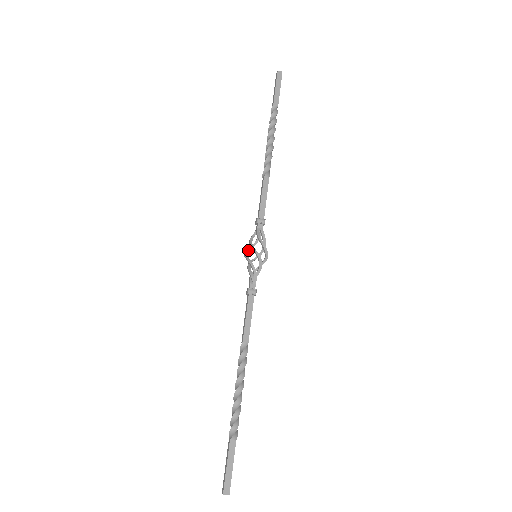
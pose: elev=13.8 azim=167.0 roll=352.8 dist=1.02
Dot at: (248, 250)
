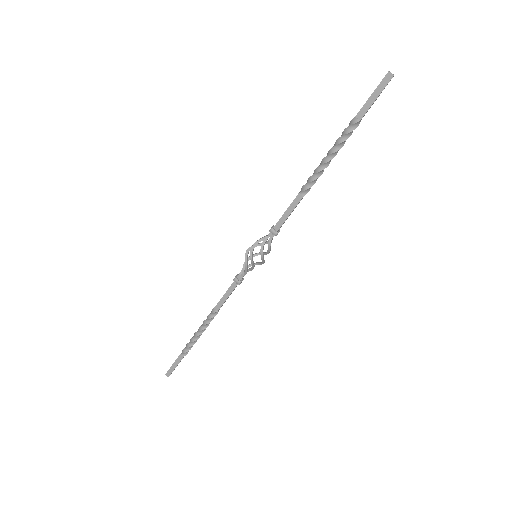
Dot at: occluded
